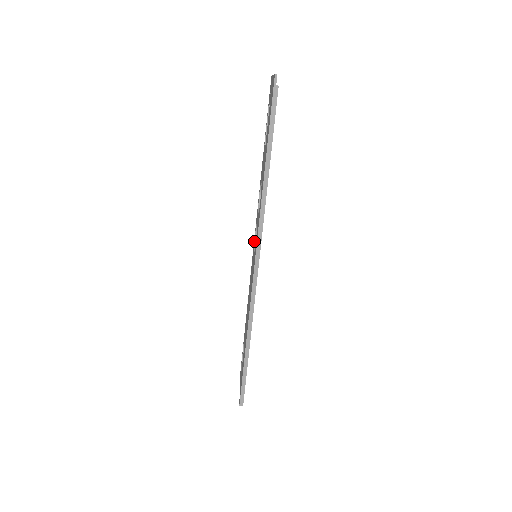
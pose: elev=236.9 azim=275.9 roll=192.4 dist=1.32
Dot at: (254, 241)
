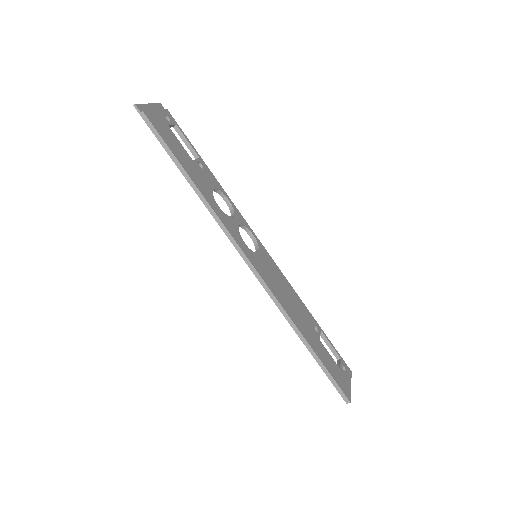
Dot at: occluded
